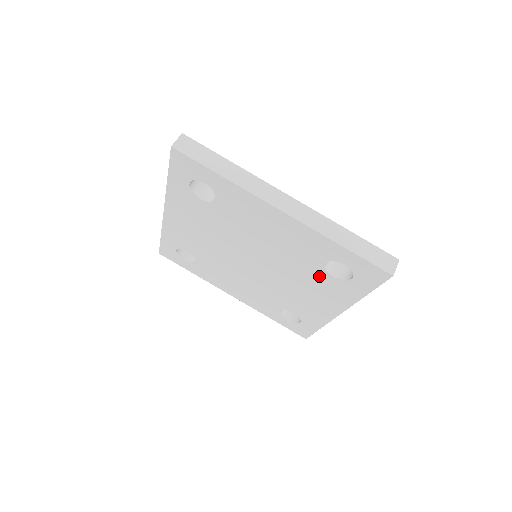
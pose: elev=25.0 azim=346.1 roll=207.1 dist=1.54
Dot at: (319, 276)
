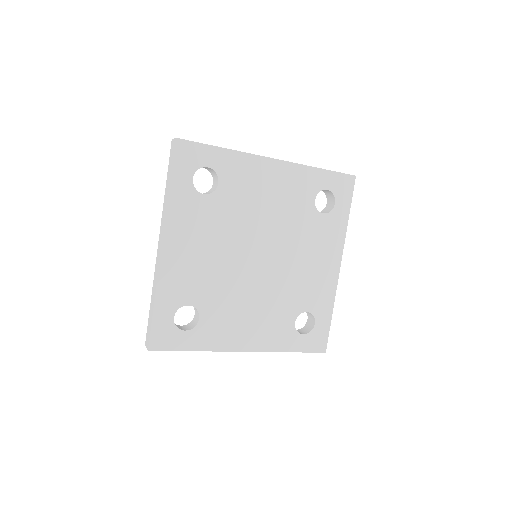
Dot at: (314, 223)
